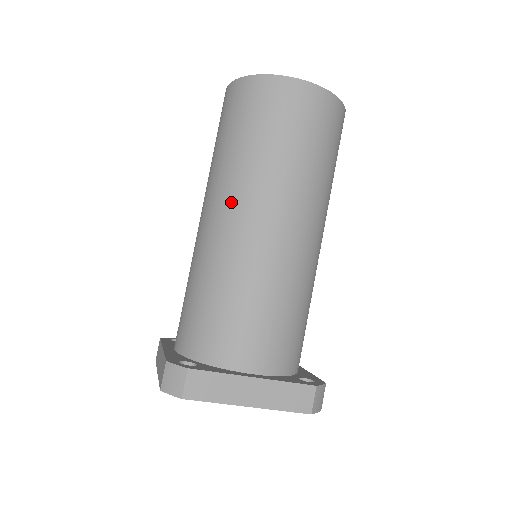
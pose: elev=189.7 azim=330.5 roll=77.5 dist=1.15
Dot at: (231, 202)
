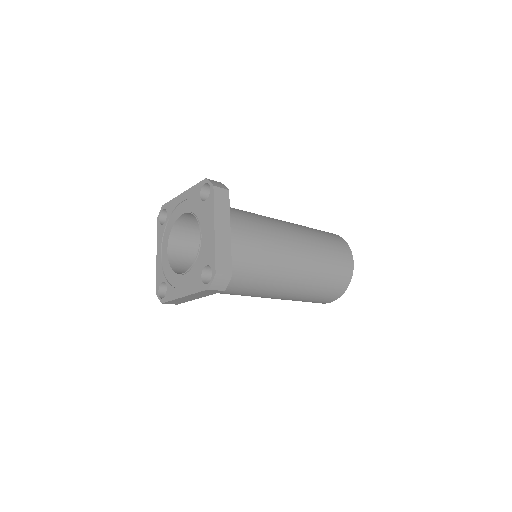
Dot at: (293, 226)
